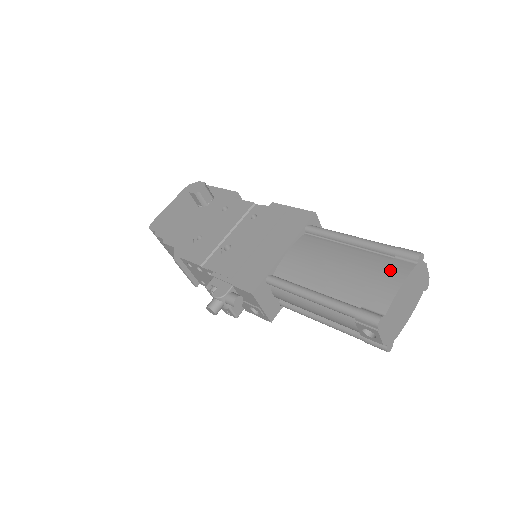
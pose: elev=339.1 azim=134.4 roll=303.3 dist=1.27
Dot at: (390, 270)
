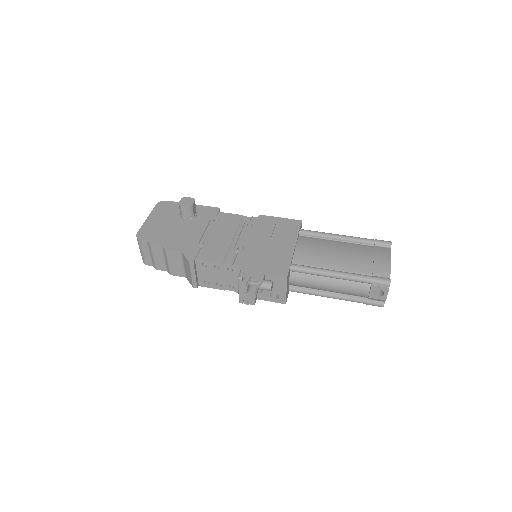
Dot at: (378, 252)
